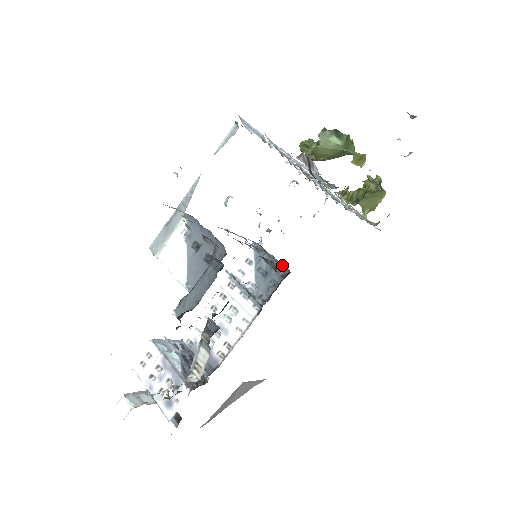
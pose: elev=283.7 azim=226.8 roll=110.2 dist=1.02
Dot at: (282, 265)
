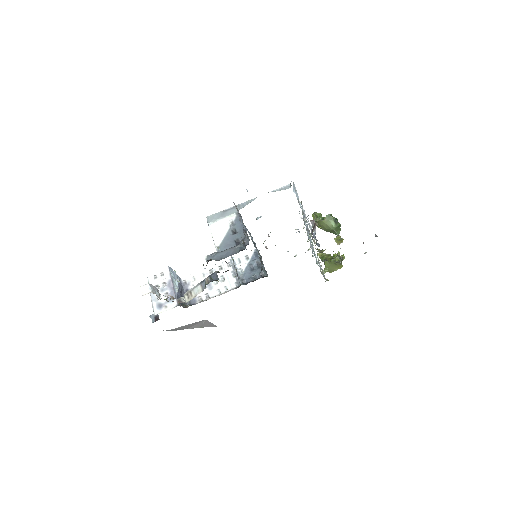
Dot at: (265, 270)
